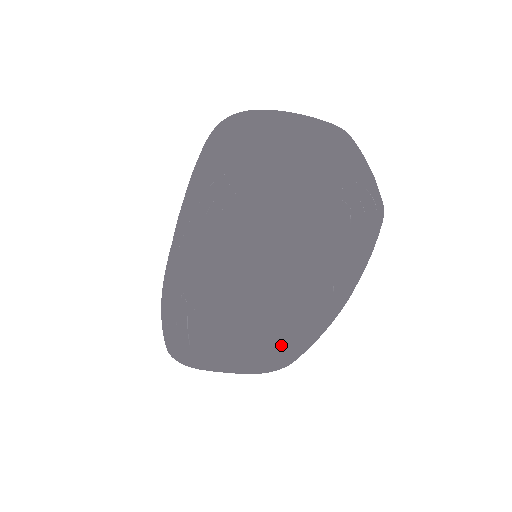
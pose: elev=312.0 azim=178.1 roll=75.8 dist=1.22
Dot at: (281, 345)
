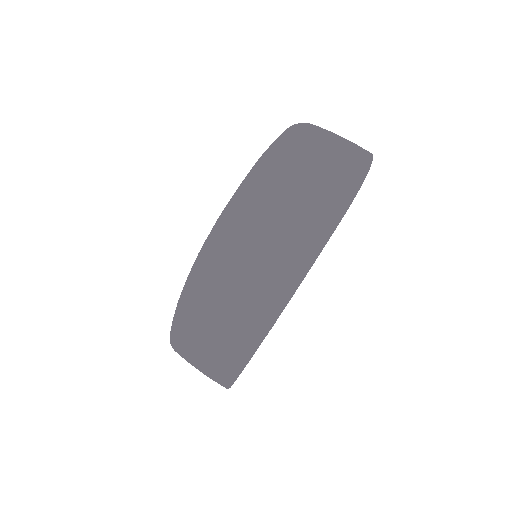
Dot at: occluded
